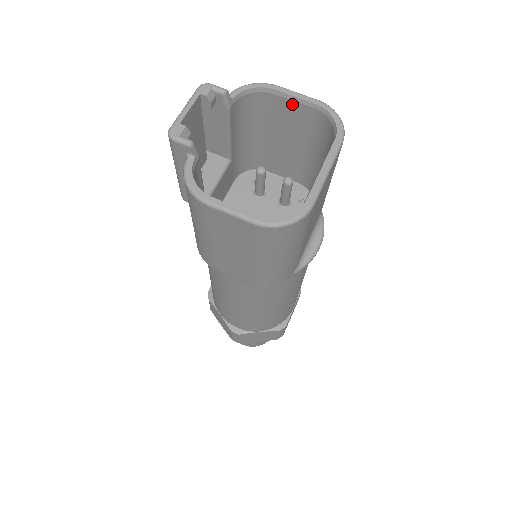
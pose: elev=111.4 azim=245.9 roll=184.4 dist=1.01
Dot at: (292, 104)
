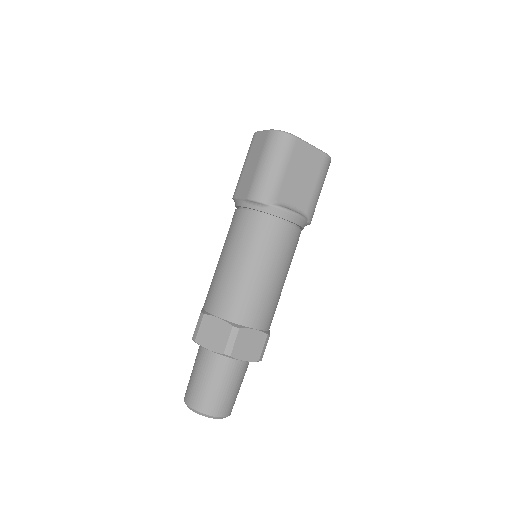
Dot at: occluded
